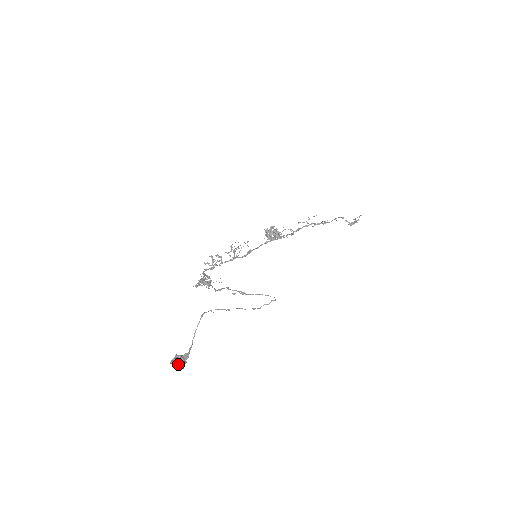
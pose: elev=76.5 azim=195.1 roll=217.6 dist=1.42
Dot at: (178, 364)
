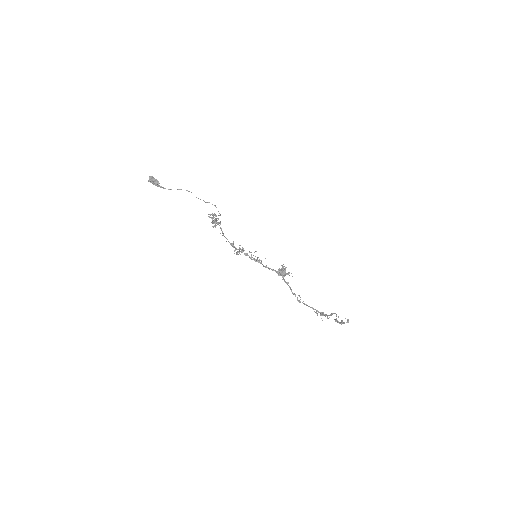
Dot at: (150, 178)
